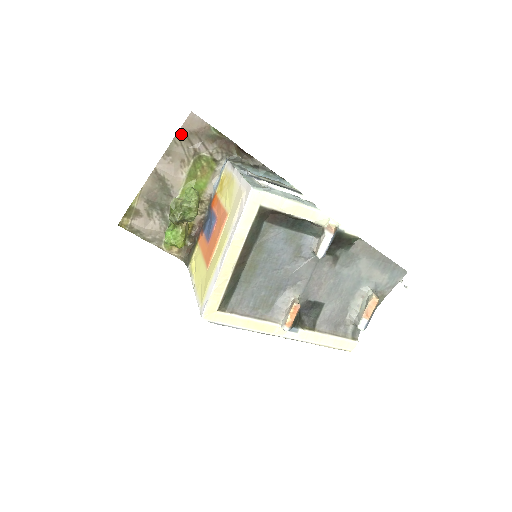
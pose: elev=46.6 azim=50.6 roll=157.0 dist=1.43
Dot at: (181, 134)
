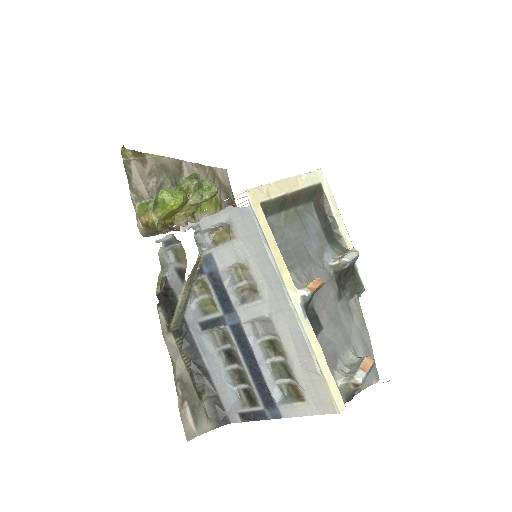
Dot at: (212, 170)
